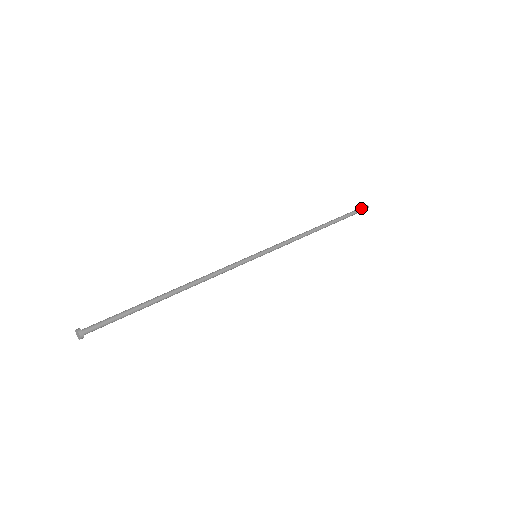
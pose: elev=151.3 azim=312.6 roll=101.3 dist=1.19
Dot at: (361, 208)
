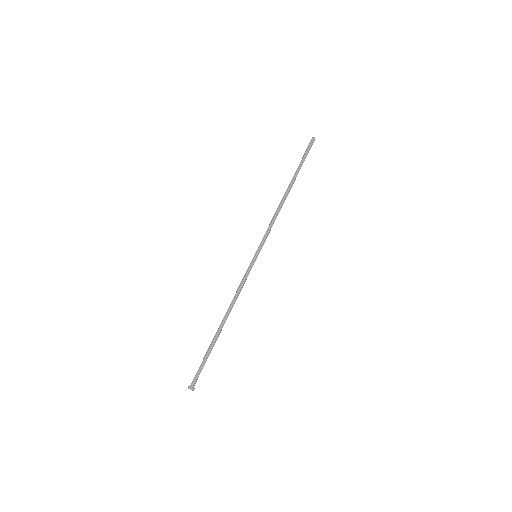
Dot at: (311, 146)
